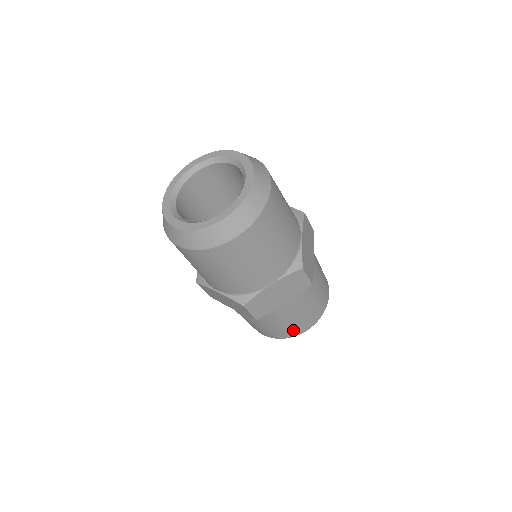
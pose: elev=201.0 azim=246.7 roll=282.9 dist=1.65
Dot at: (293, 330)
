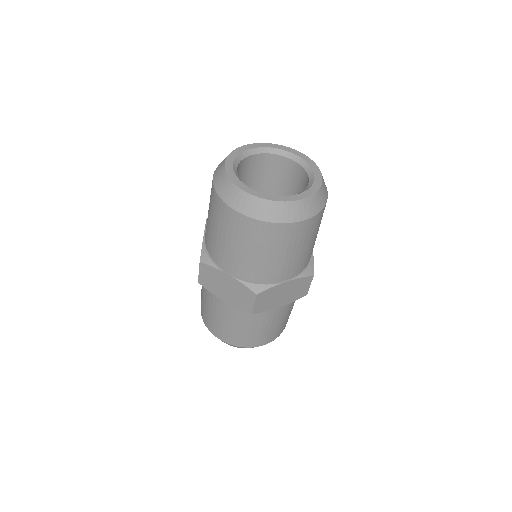
Dot at: (259, 339)
